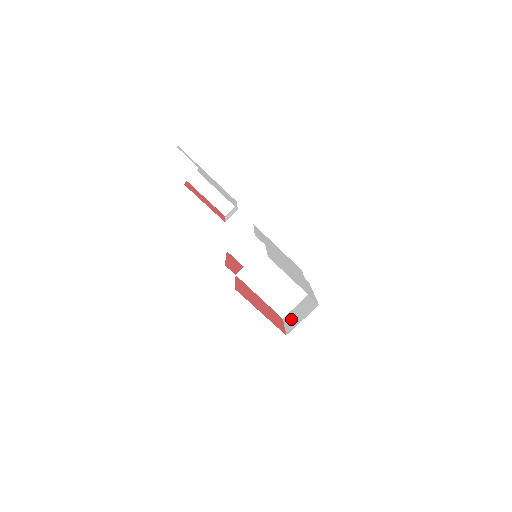
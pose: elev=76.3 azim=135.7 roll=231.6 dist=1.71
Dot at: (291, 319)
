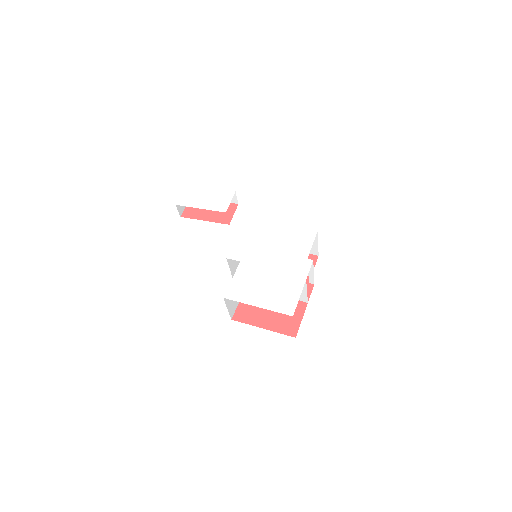
Dot at: occluded
